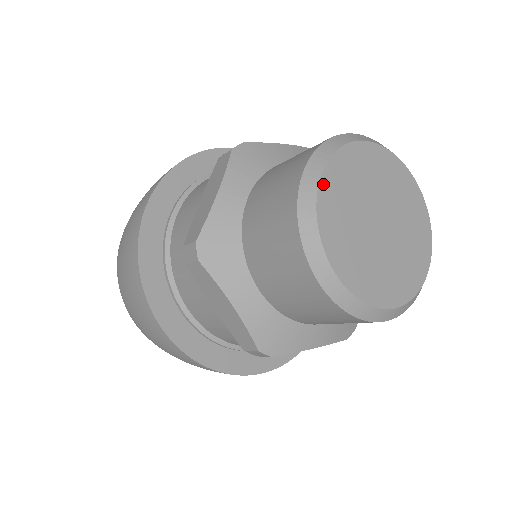
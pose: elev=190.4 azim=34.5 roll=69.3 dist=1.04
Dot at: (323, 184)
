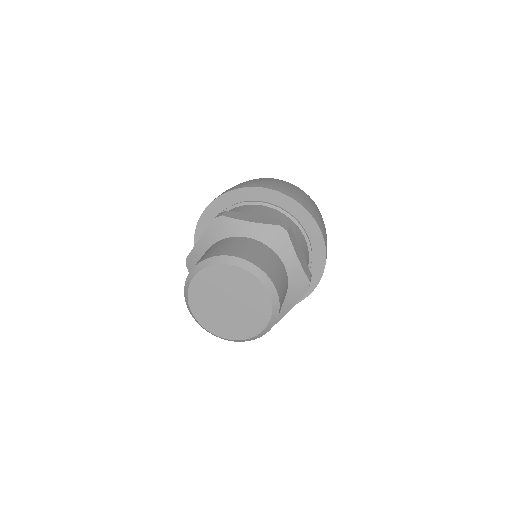
Dot at: (195, 280)
